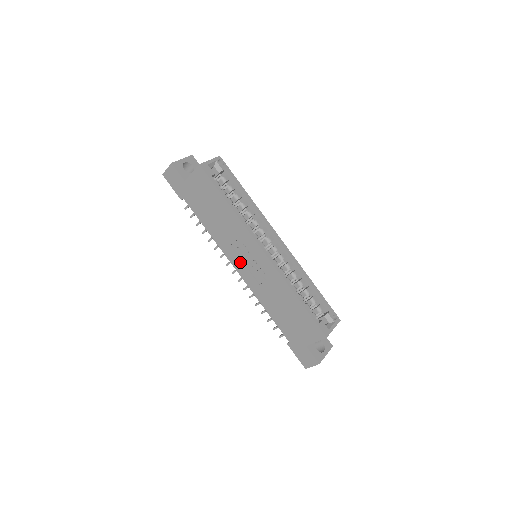
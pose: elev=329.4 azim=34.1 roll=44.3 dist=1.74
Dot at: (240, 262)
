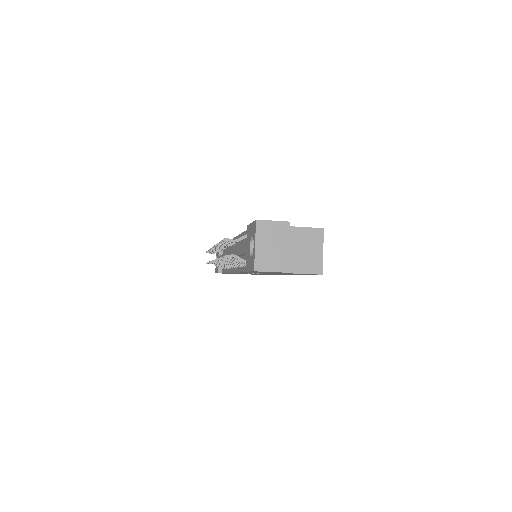
Dot at: occluded
